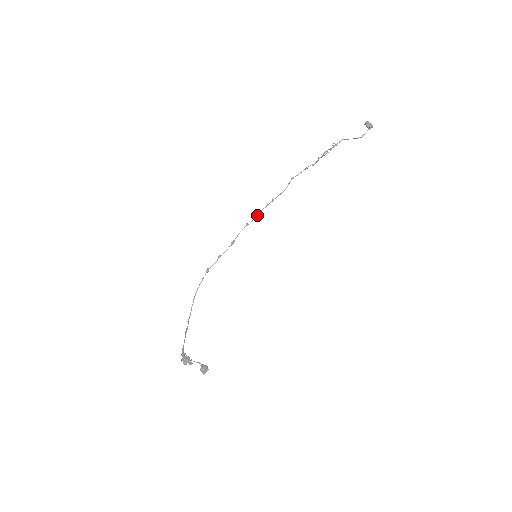
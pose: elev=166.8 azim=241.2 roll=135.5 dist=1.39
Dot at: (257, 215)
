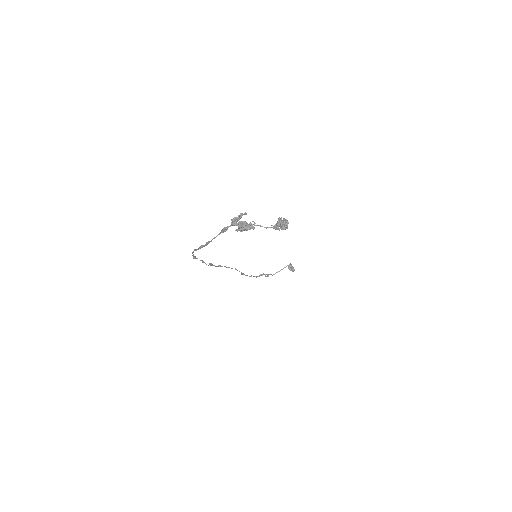
Dot at: (226, 267)
